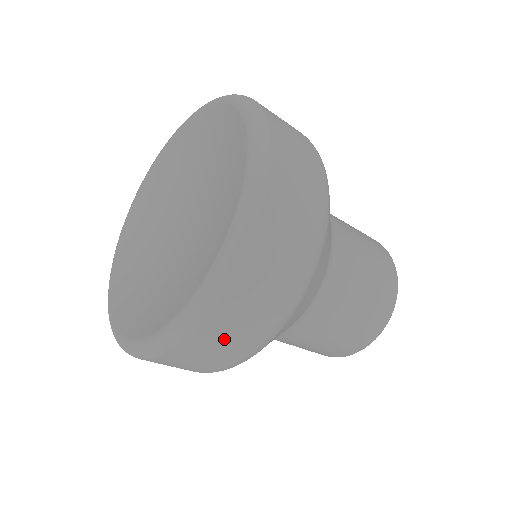
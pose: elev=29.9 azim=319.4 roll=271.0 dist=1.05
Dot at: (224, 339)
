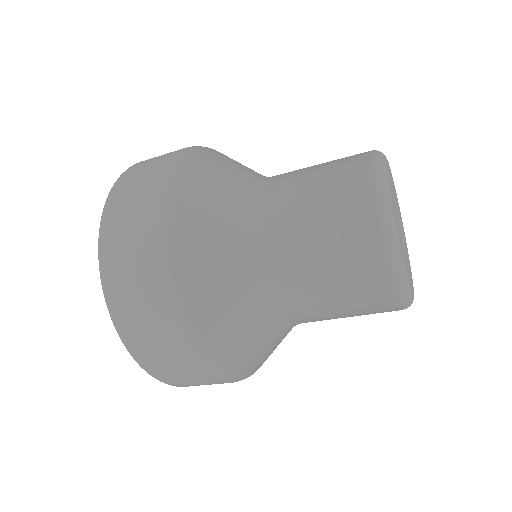
Dot at: occluded
